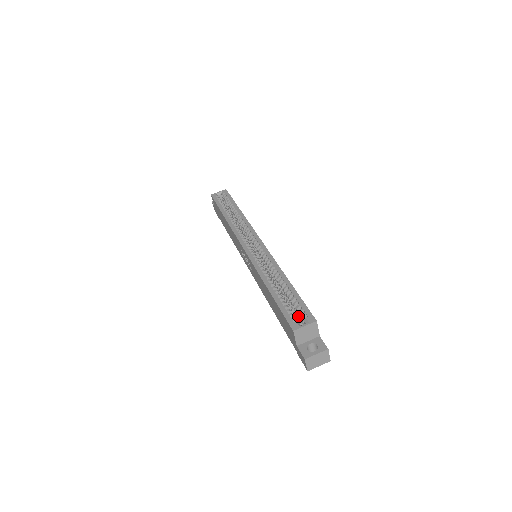
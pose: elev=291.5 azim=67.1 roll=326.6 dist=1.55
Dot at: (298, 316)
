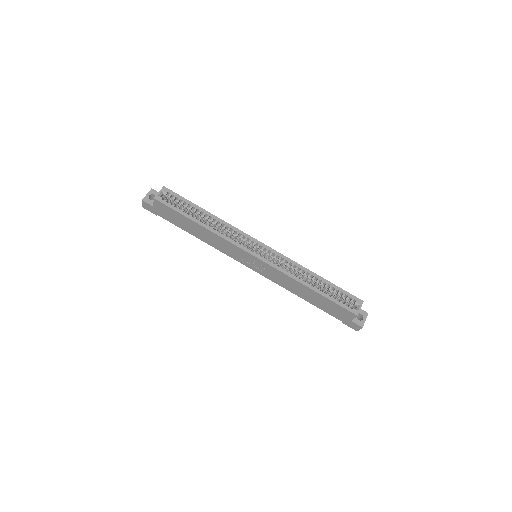
Dot at: (343, 301)
